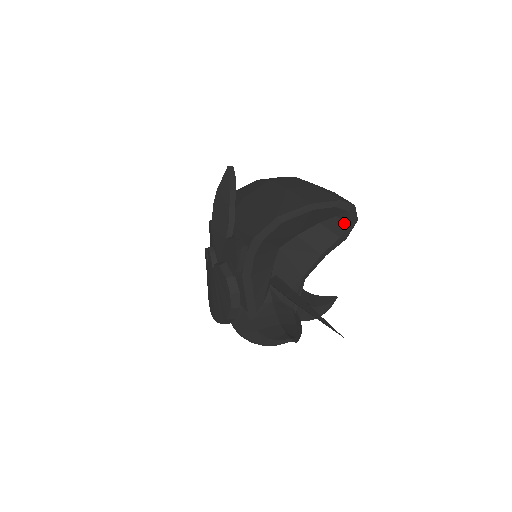
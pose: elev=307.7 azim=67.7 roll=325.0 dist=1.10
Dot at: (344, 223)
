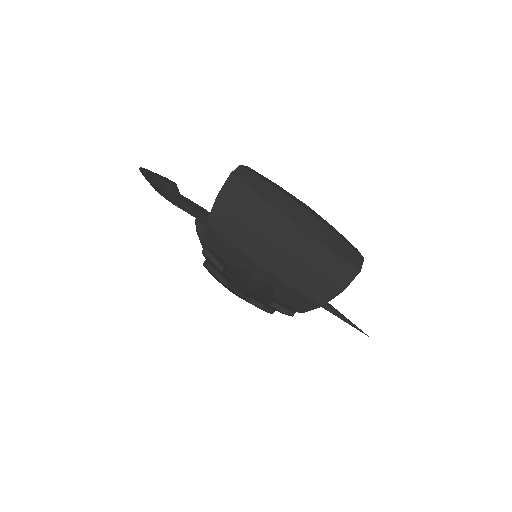
Dot at: occluded
